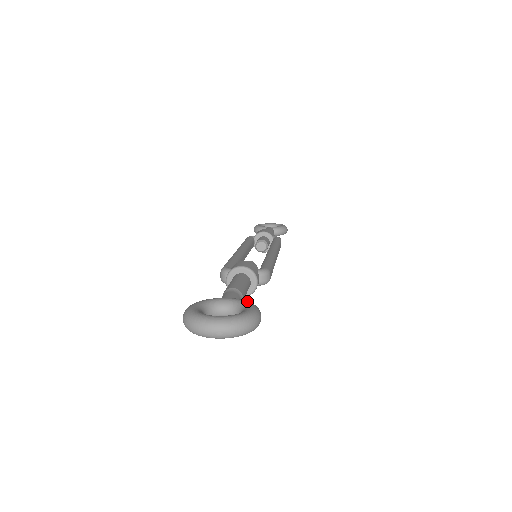
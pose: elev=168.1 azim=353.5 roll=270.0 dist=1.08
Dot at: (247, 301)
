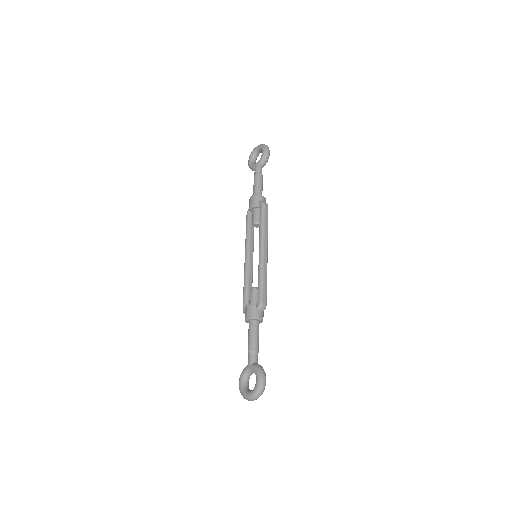
Dot at: (256, 369)
